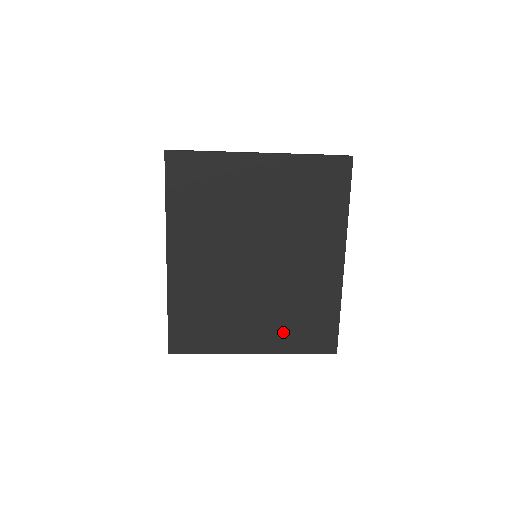
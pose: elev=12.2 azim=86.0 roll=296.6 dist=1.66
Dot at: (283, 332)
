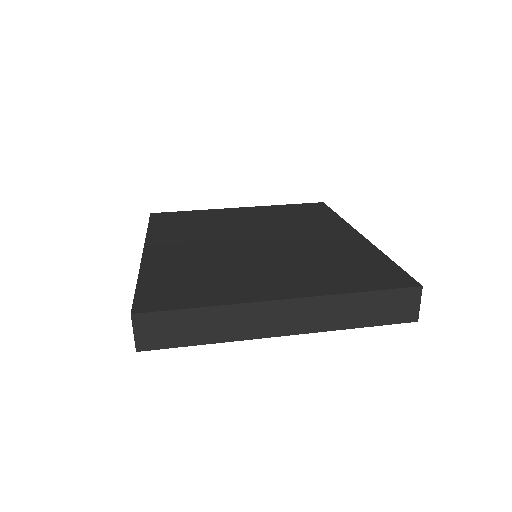
Dot at: occluded
